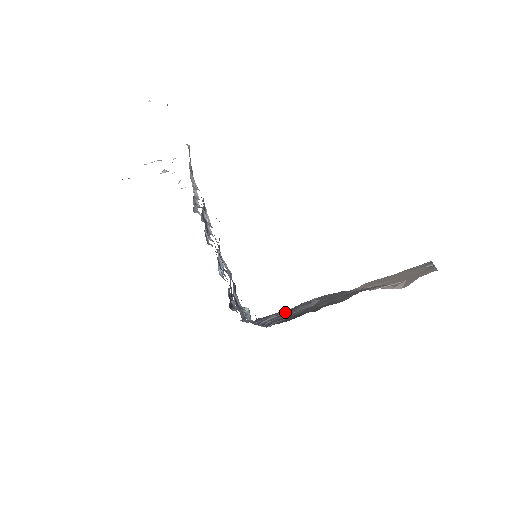
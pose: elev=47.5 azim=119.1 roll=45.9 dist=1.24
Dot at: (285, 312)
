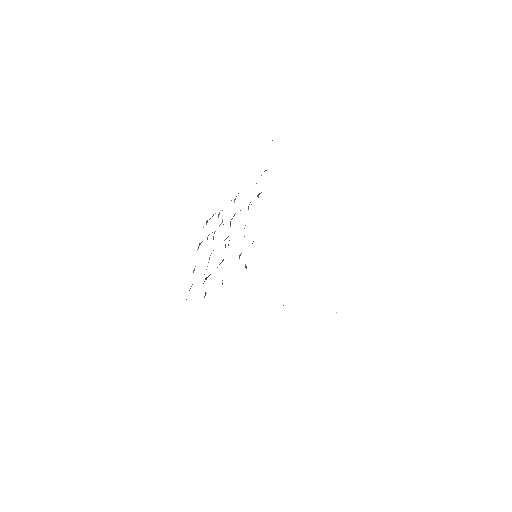
Dot at: occluded
